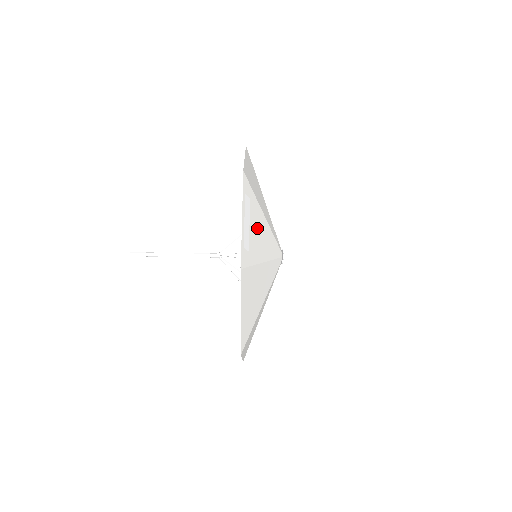
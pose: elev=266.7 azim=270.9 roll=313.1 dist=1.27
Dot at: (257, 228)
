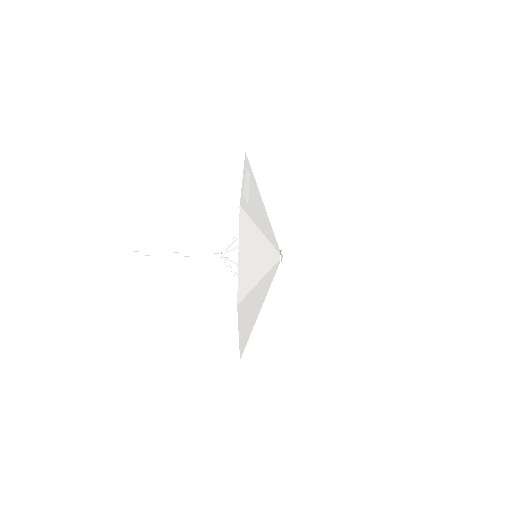
Dot at: (256, 202)
